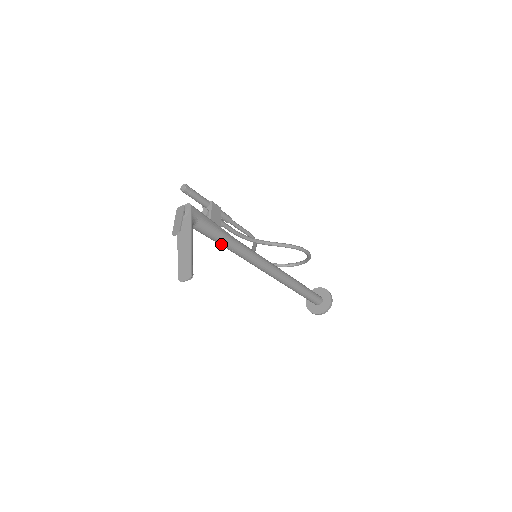
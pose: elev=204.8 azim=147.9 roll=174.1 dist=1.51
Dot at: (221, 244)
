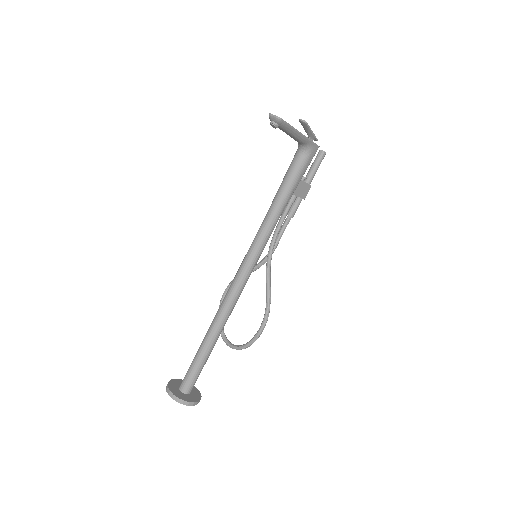
Dot at: (277, 195)
